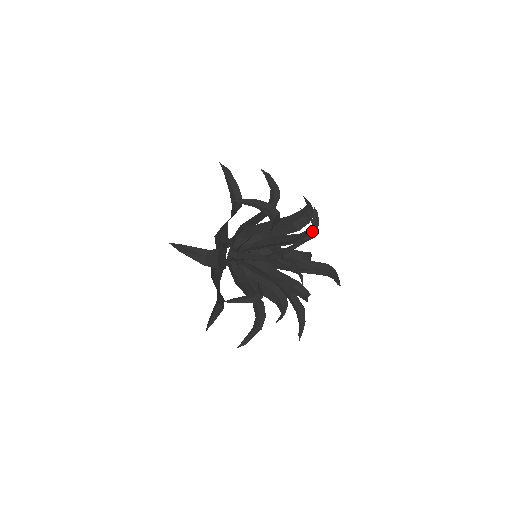
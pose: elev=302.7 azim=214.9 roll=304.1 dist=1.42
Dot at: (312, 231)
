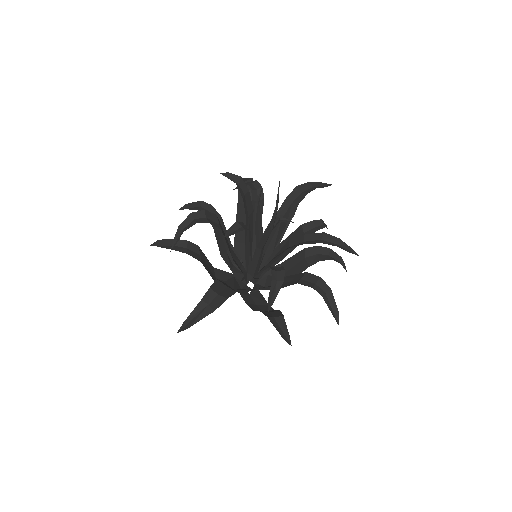
Dot at: (245, 187)
